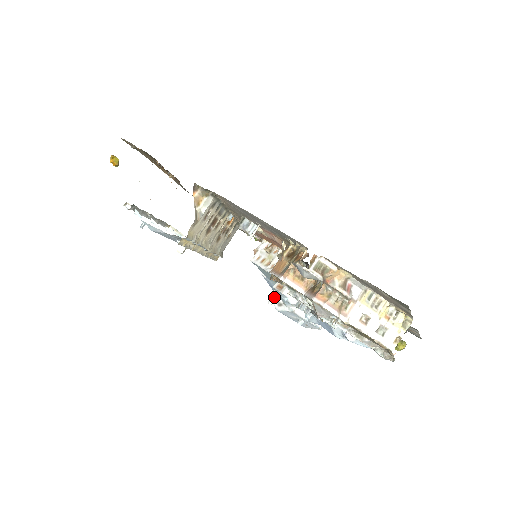
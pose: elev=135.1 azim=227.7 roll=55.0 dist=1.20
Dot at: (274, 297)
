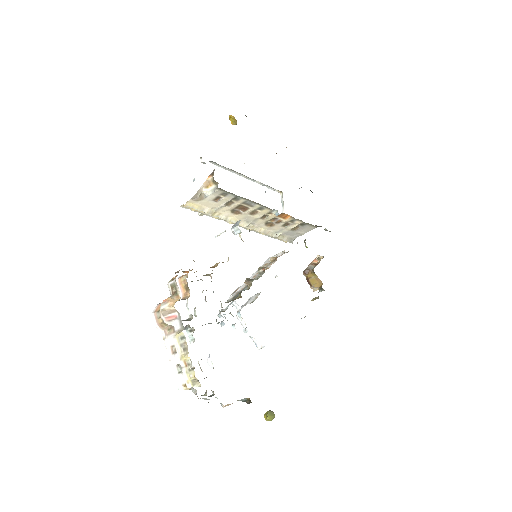
Dot at: (252, 297)
